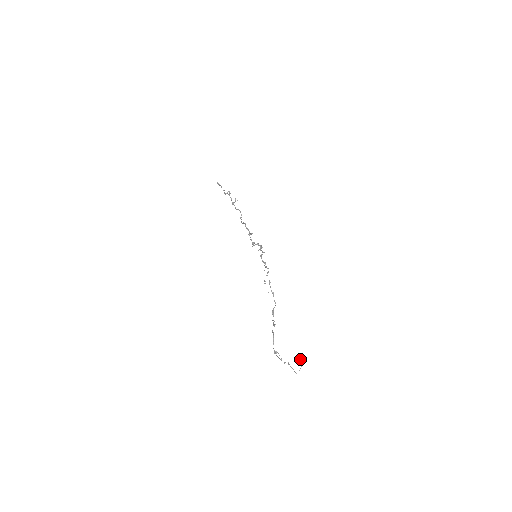
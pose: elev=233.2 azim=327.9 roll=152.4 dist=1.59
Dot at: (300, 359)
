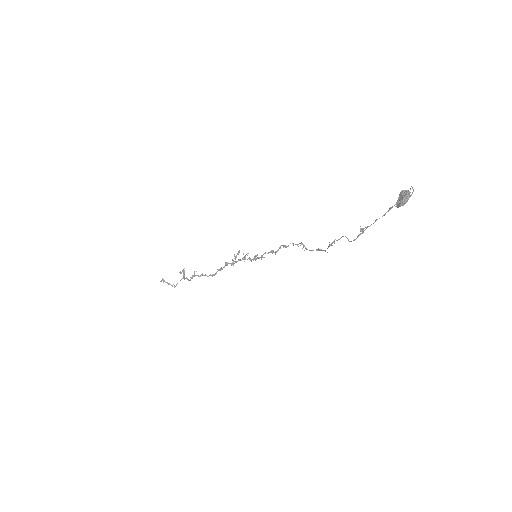
Dot at: (402, 192)
